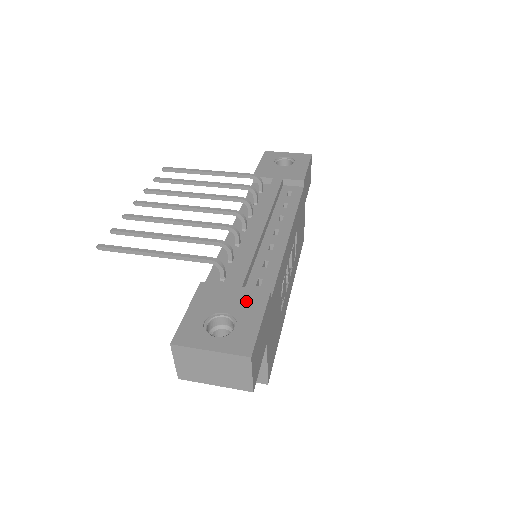
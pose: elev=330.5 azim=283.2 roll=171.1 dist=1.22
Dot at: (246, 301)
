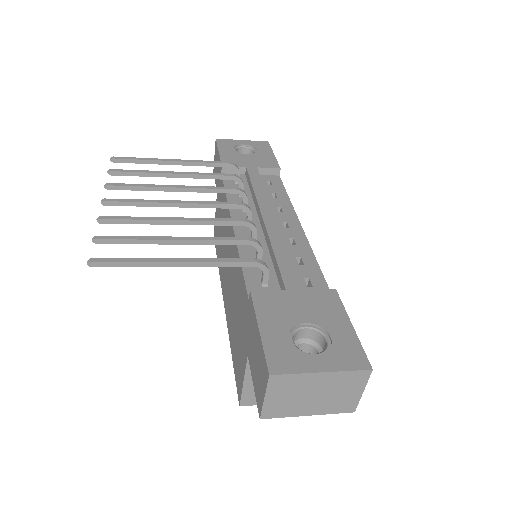
Dot at: (319, 305)
